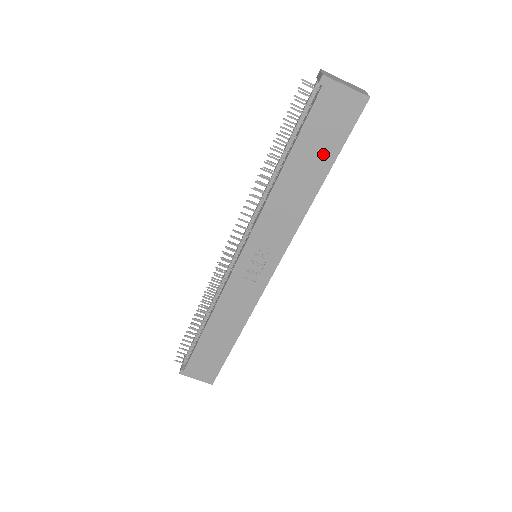
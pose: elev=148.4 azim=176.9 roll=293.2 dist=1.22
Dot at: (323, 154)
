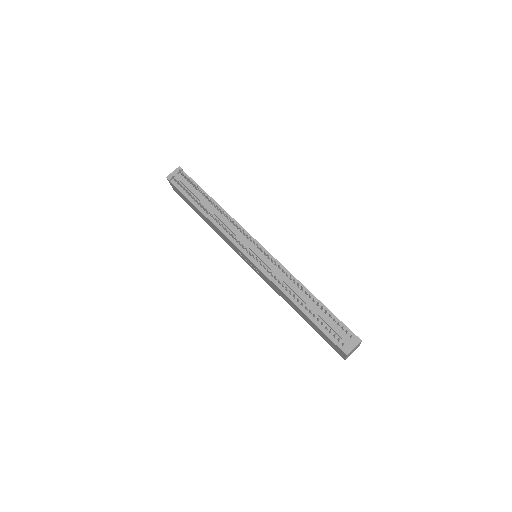
Dot at: (314, 328)
